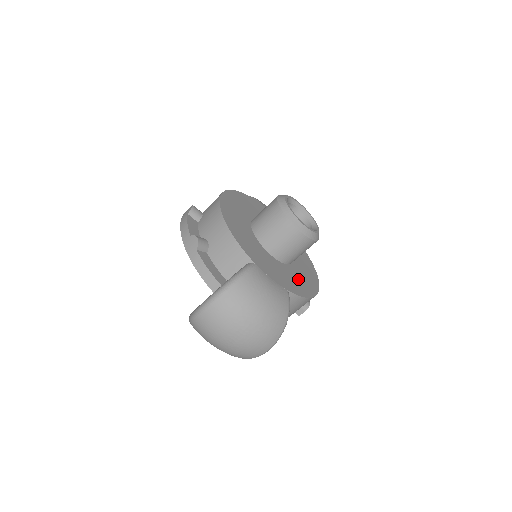
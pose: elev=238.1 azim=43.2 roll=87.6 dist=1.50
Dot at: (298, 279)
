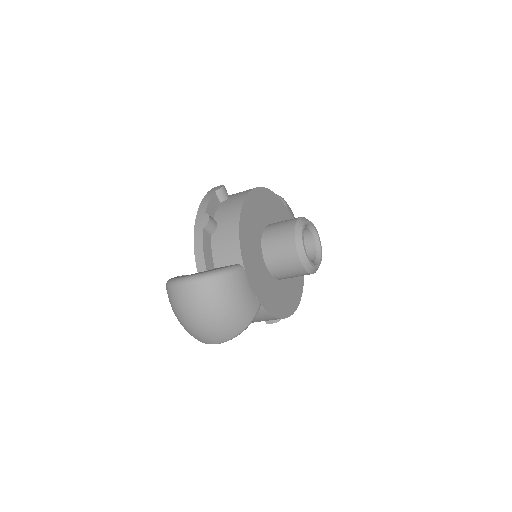
Dot at: (278, 296)
